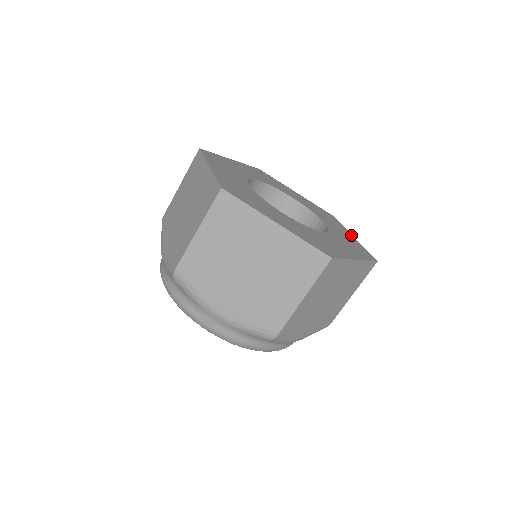
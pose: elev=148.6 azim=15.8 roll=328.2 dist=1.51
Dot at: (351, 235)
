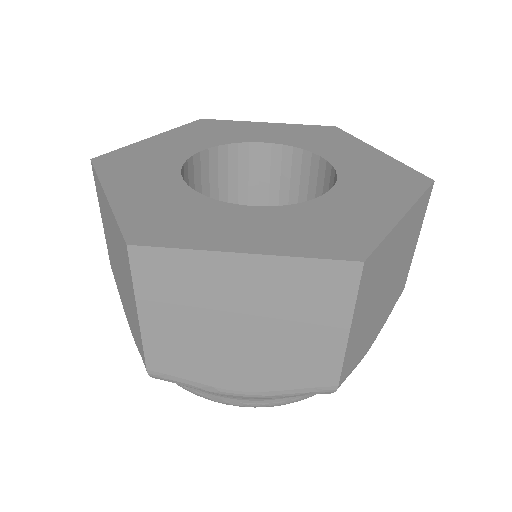
Dot at: (399, 212)
